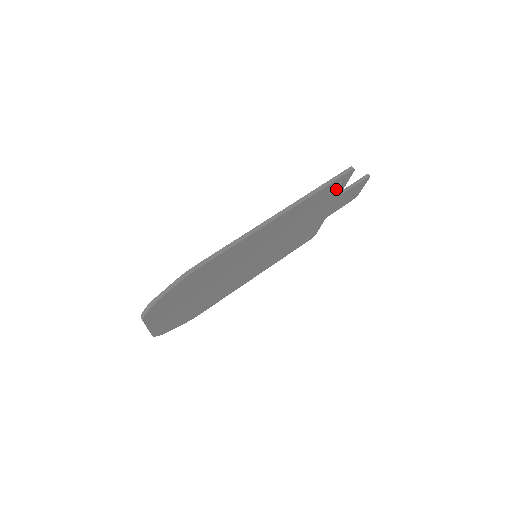
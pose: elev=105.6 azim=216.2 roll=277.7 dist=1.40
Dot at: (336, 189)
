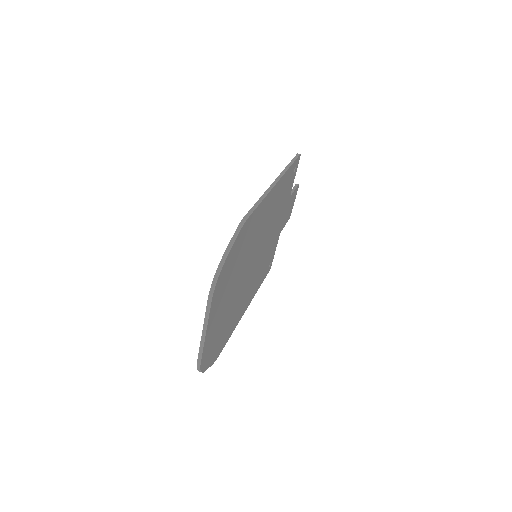
Dot at: (292, 180)
